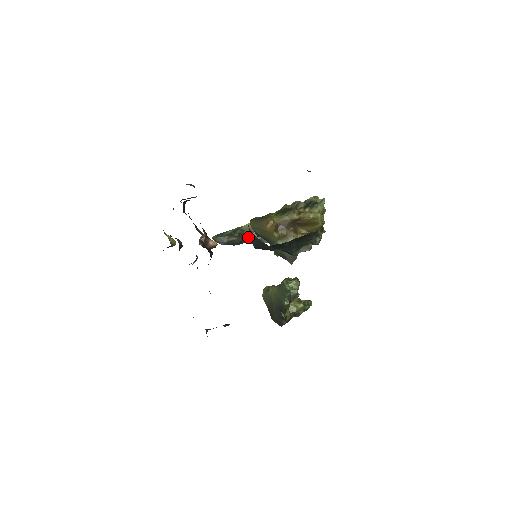
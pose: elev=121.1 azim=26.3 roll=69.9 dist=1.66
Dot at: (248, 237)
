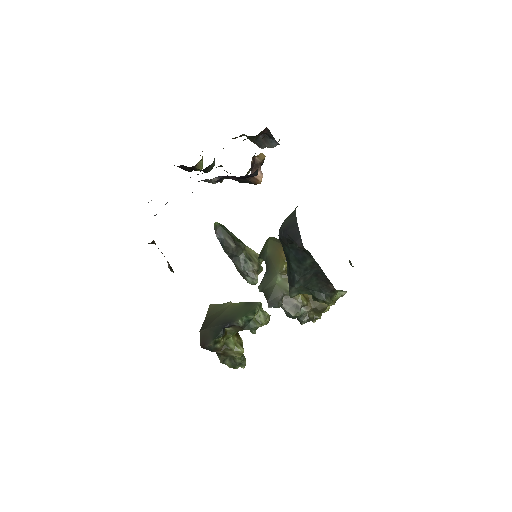
Dot at: (242, 259)
